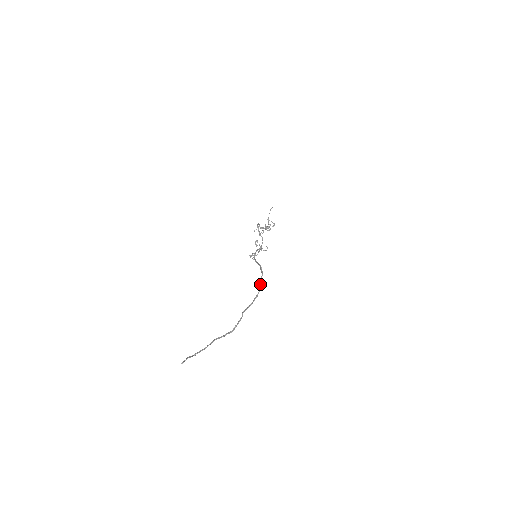
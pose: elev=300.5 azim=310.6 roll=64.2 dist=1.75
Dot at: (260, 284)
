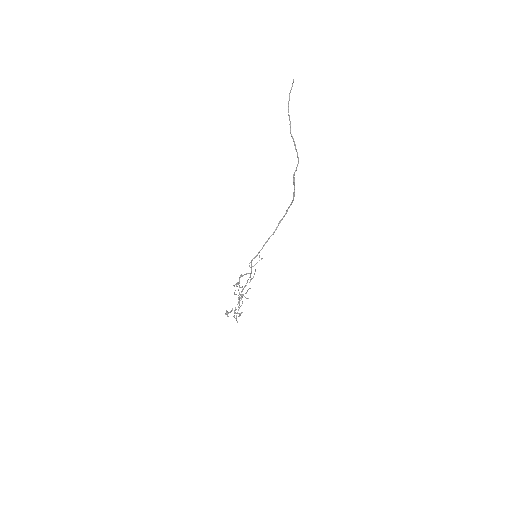
Dot at: (291, 204)
